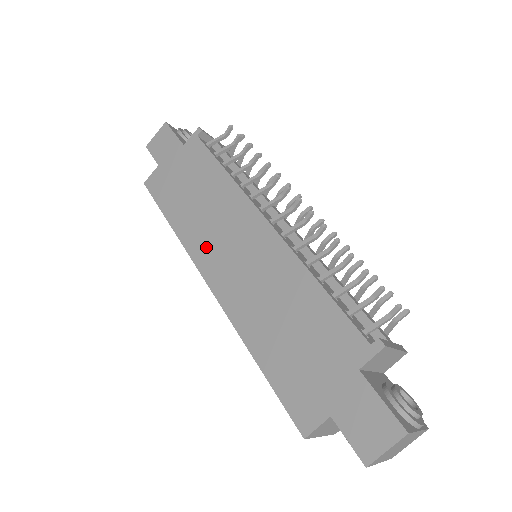
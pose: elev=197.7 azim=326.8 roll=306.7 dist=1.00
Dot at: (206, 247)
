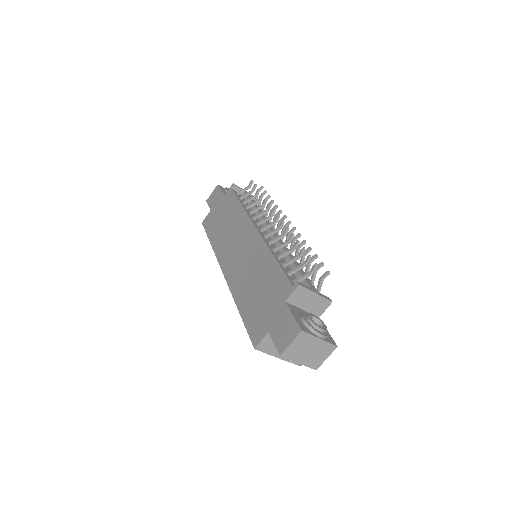
Dot at: (226, 252)
